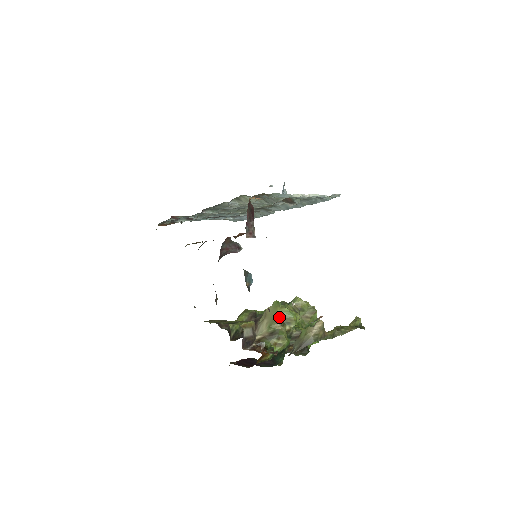
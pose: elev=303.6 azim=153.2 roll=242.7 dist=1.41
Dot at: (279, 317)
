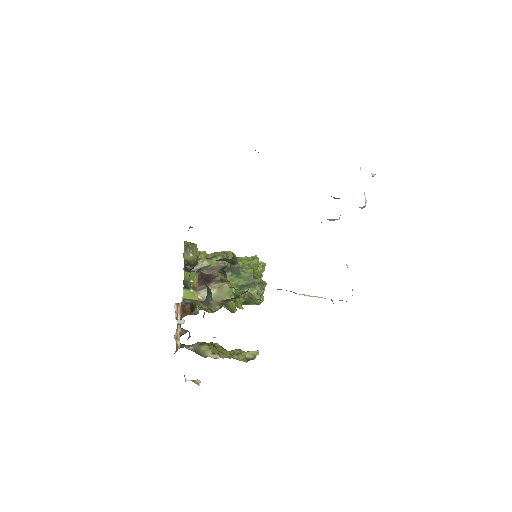
Dot at: occluded
